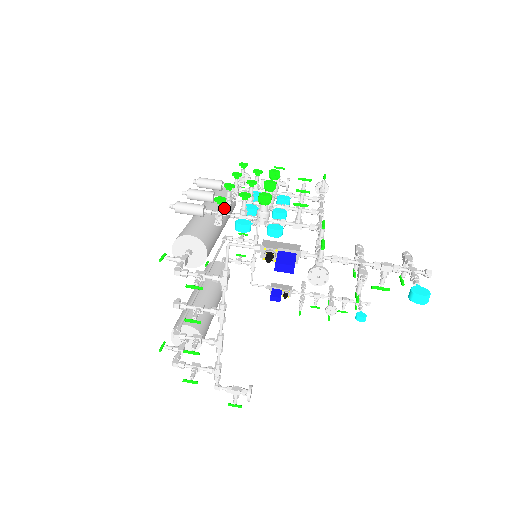
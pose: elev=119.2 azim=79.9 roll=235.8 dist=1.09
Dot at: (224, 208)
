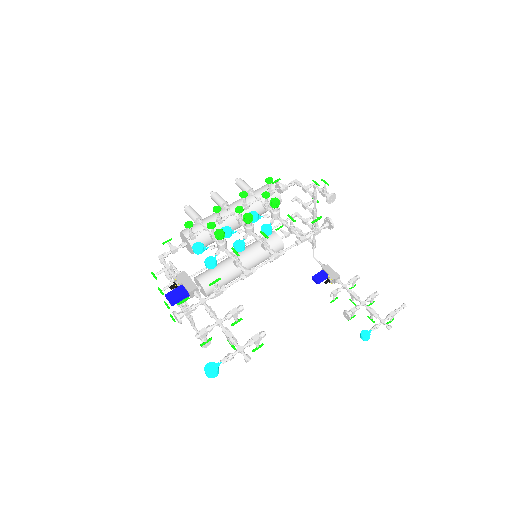
Dot at: occluded
